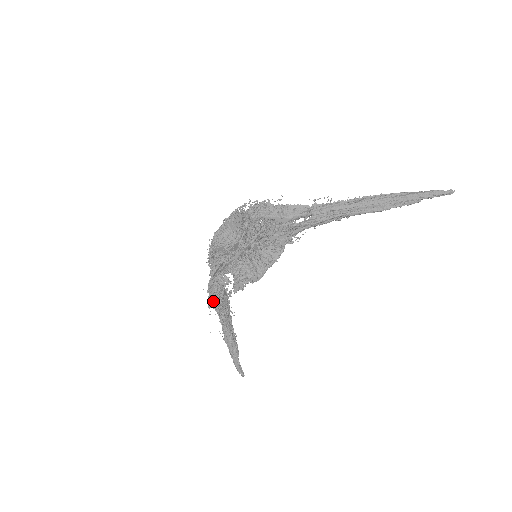
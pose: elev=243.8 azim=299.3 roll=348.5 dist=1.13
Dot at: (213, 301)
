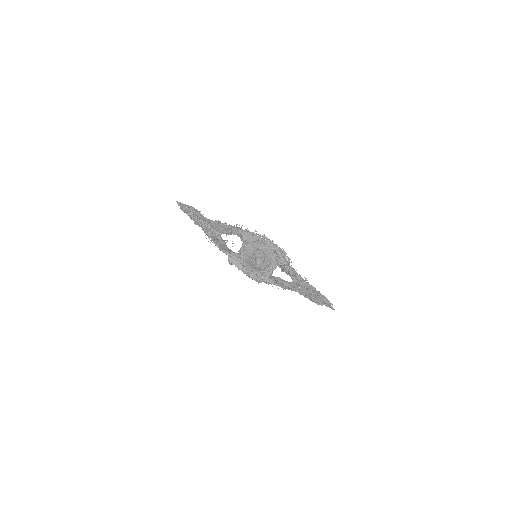
Dot at: (216, 244)
